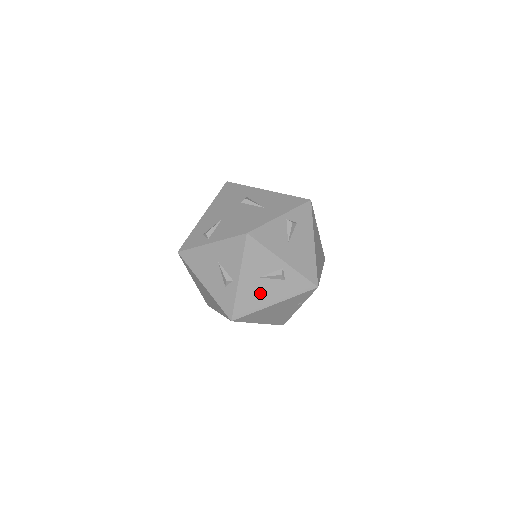
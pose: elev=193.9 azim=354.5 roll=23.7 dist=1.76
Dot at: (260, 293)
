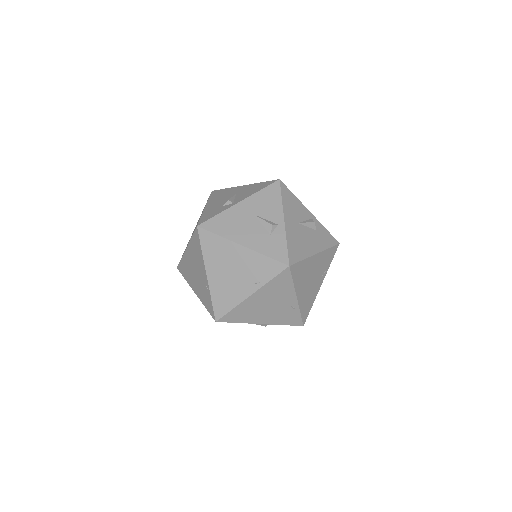
Dot at: (303, 239)
